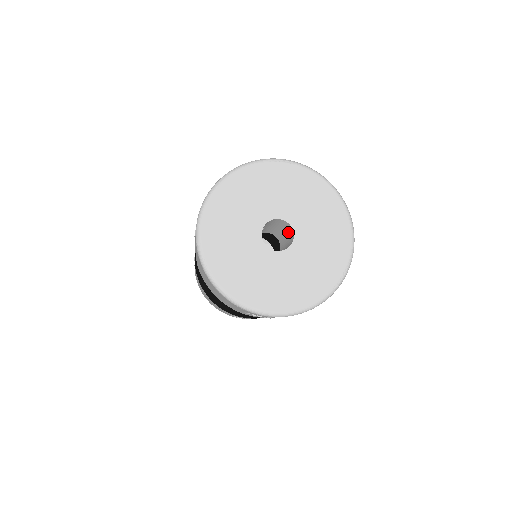
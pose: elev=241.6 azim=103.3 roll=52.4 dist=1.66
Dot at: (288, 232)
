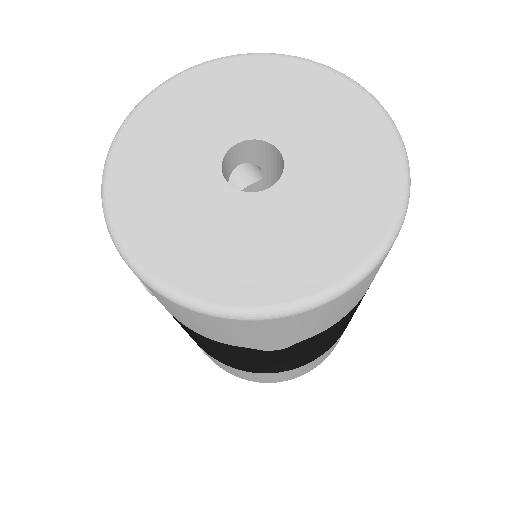
Dot at: occluded
